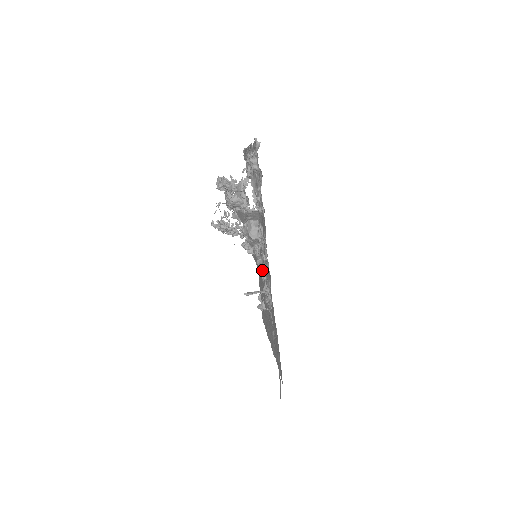
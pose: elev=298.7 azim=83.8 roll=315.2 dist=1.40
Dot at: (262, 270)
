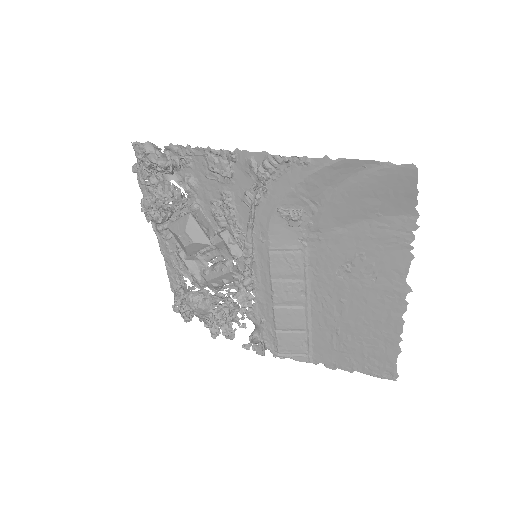
Dot at: (251, 204)
